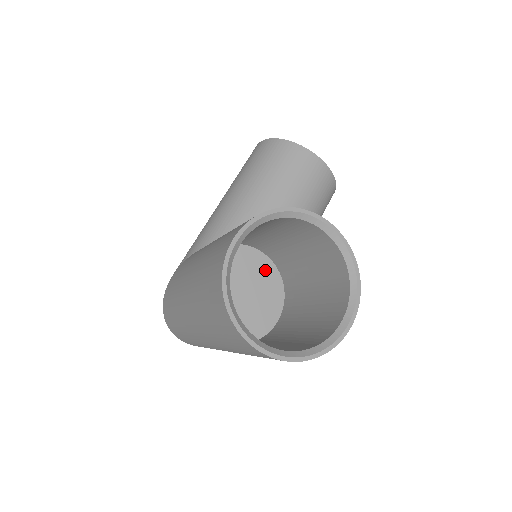
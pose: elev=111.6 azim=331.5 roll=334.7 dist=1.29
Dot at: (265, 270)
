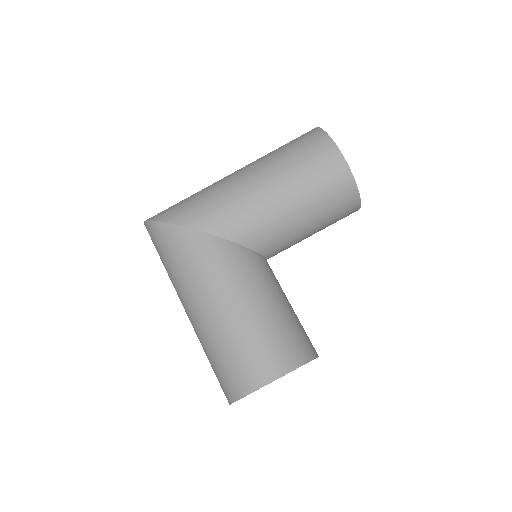
Dot at: occluded
